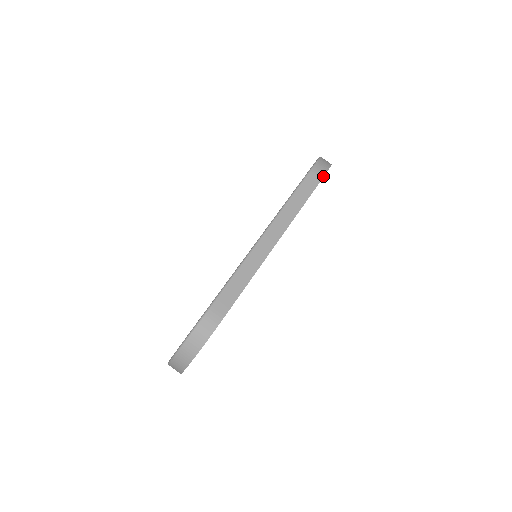
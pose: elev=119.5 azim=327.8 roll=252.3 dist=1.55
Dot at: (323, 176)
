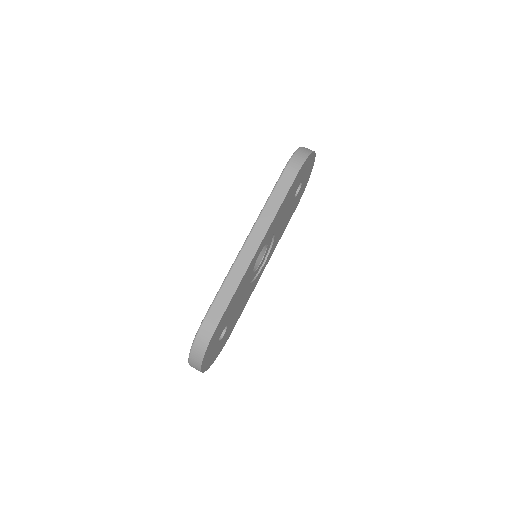
Dot at: (299, 169)
